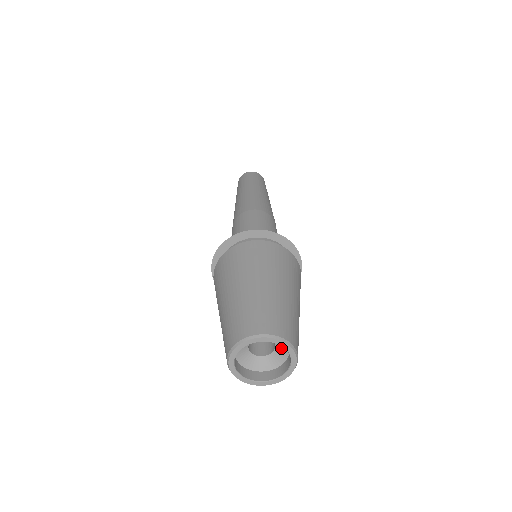
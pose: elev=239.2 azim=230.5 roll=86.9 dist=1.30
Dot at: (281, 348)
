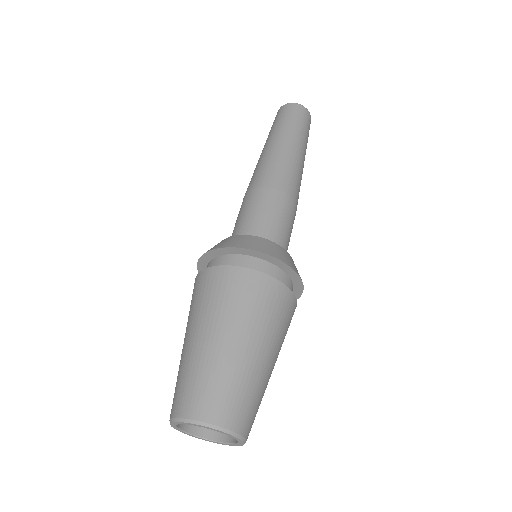
Dot at: occluded
